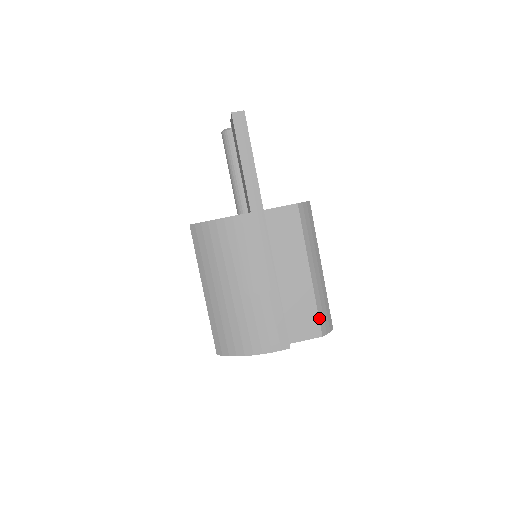
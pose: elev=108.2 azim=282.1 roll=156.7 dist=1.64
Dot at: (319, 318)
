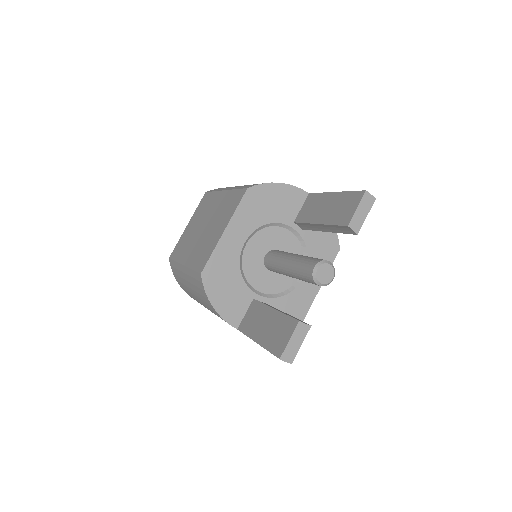
Dot at: occluded
